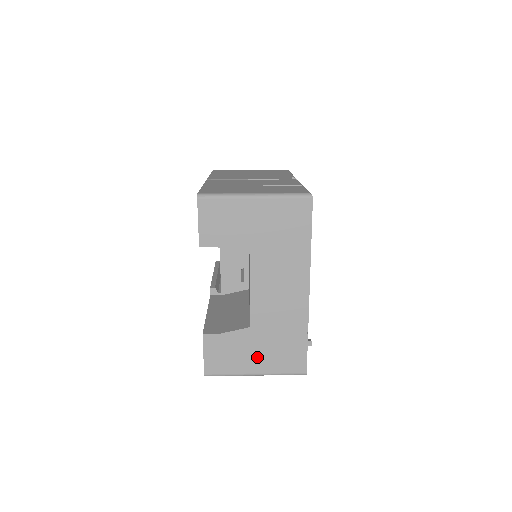
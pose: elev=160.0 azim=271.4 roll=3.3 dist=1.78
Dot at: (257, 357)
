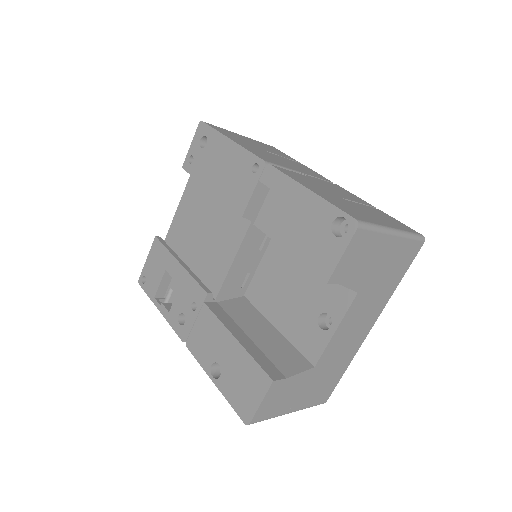
Dot at: (302, 395)
